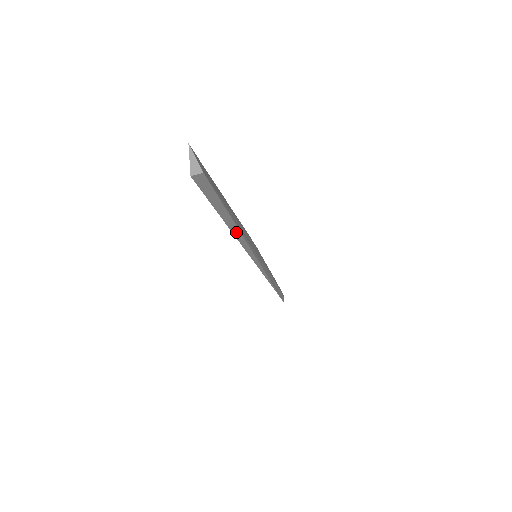
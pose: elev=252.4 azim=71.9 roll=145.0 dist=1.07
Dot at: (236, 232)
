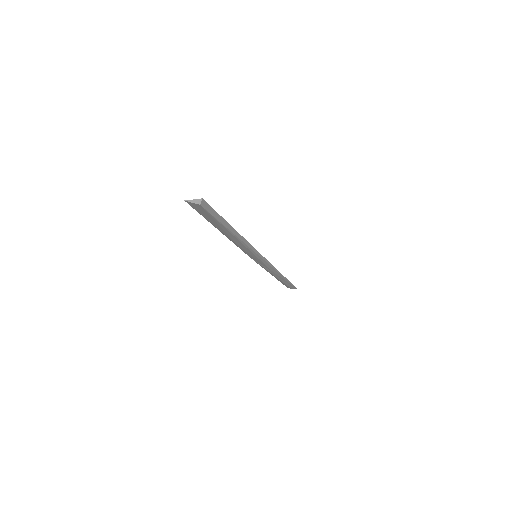
Dot at: (236, 234)
